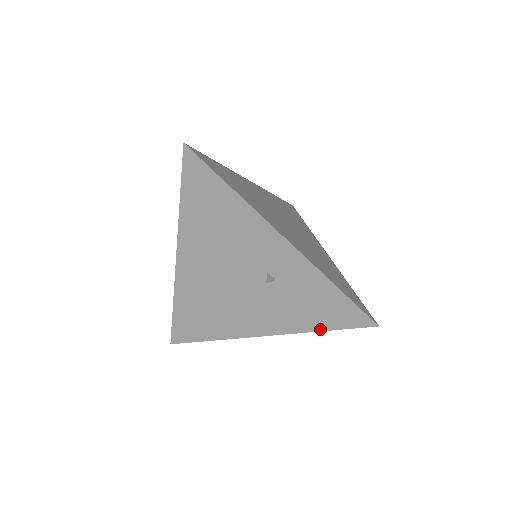
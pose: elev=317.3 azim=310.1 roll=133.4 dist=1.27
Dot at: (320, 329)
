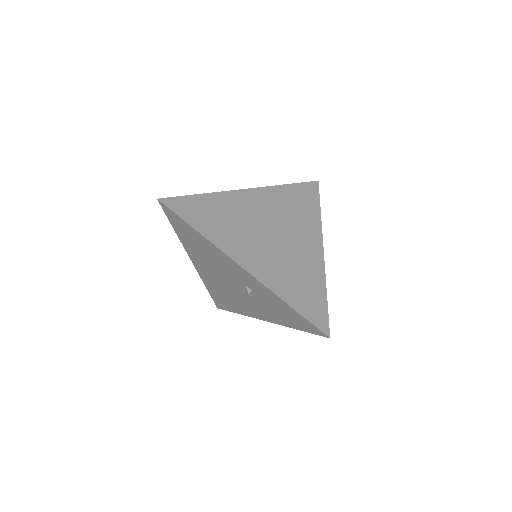
Dot at: (295, 328)
